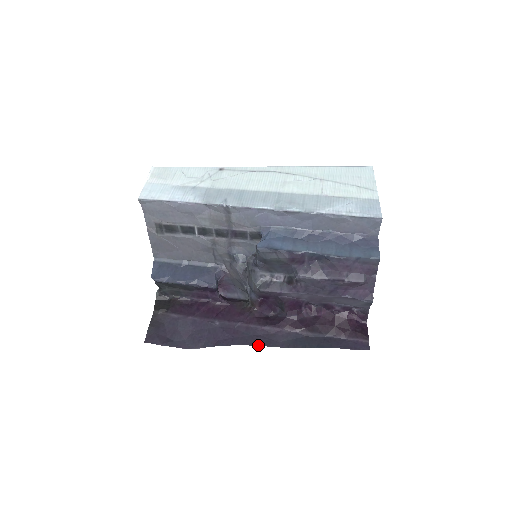
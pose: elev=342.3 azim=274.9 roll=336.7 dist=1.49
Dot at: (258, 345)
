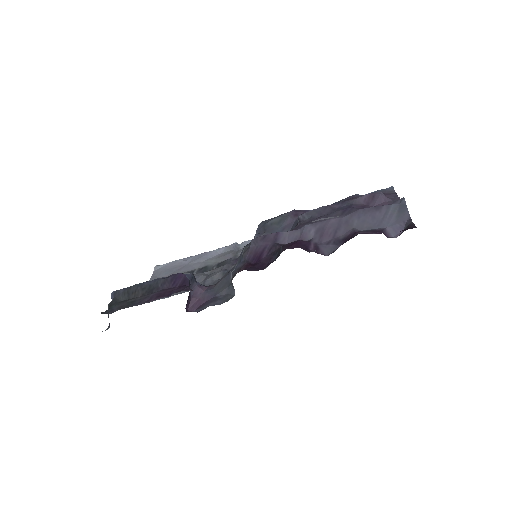
Dot at: occluded
